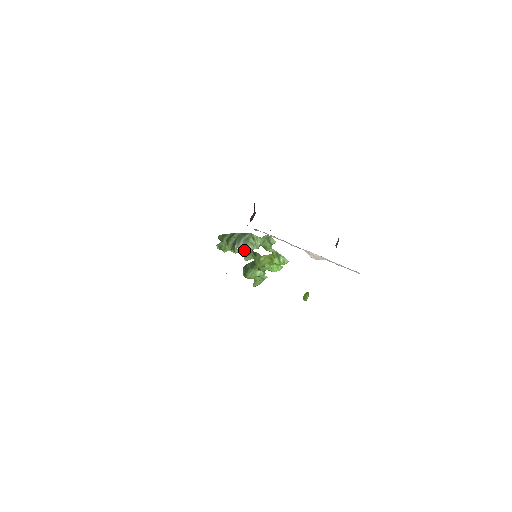
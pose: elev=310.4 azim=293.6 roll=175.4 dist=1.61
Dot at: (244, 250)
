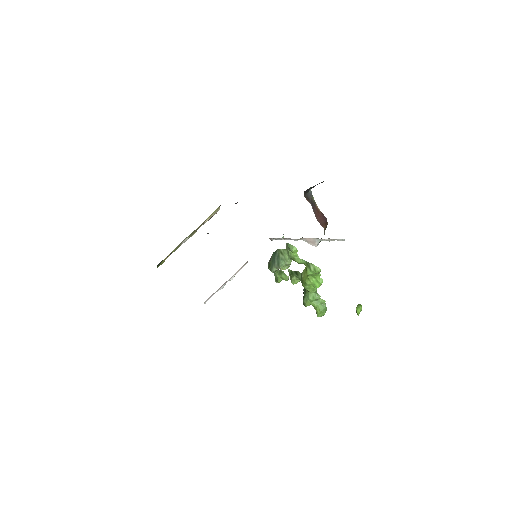
Dot at: (280, 269)
